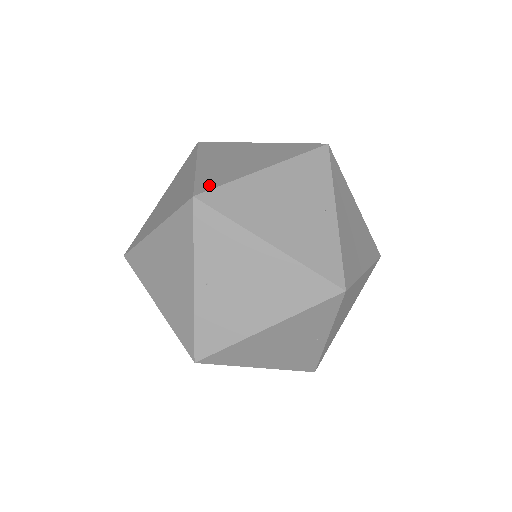
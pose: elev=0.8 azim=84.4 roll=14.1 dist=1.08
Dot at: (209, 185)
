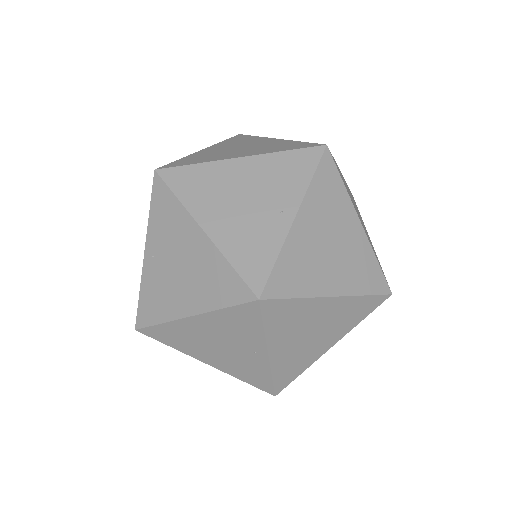
Dot at: (179, 164)
